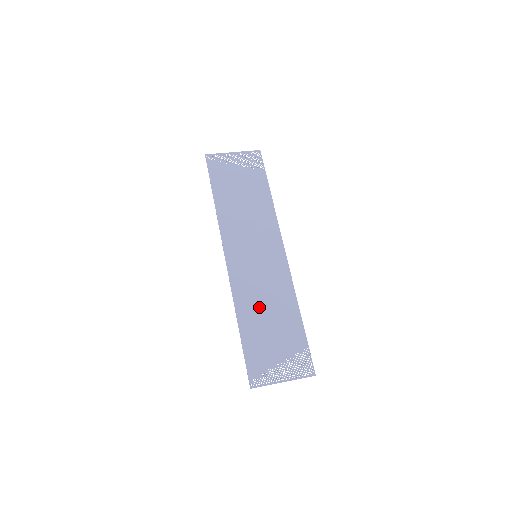
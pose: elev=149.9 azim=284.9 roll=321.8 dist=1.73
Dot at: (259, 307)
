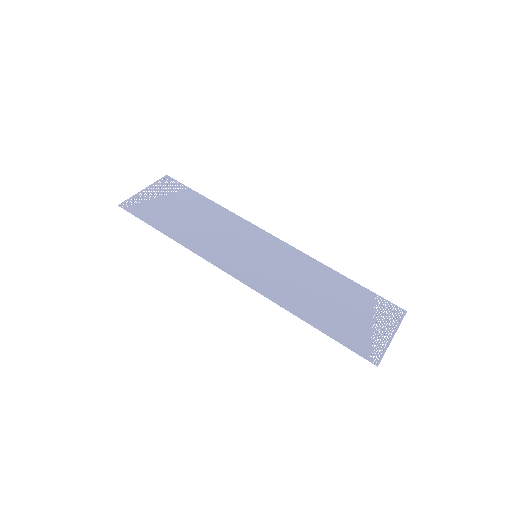
Dot at: (305, 294)
